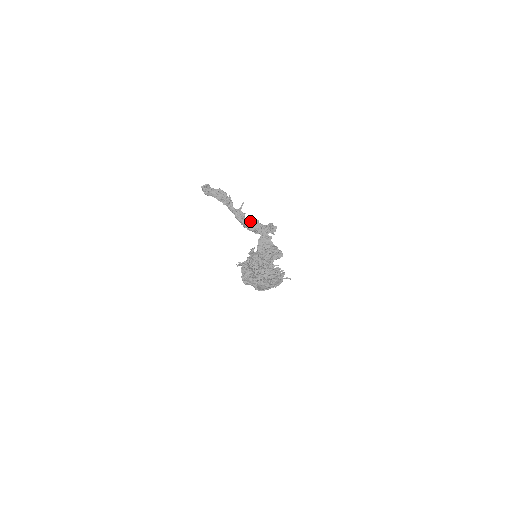
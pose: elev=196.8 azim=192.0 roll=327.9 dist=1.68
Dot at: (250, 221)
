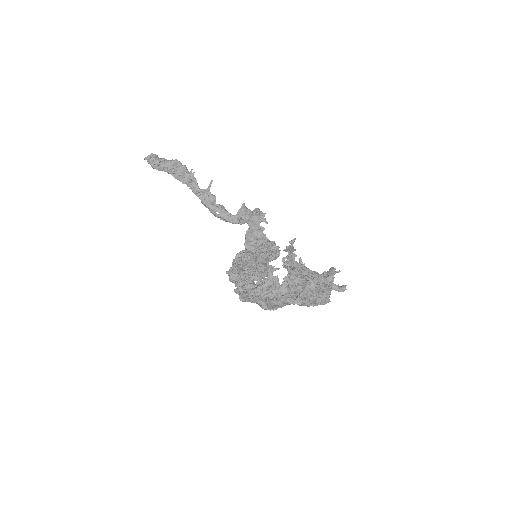
Dot at: (223, 207)
